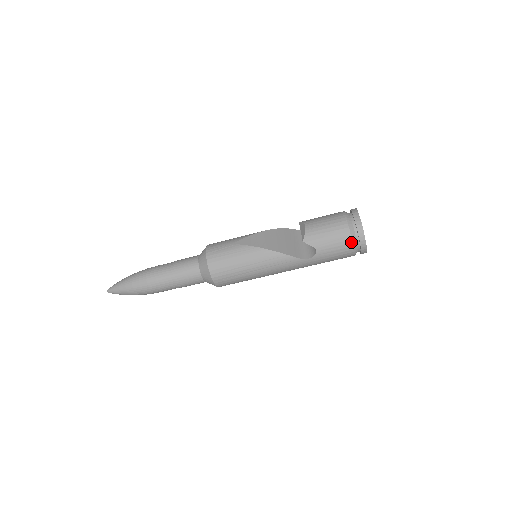
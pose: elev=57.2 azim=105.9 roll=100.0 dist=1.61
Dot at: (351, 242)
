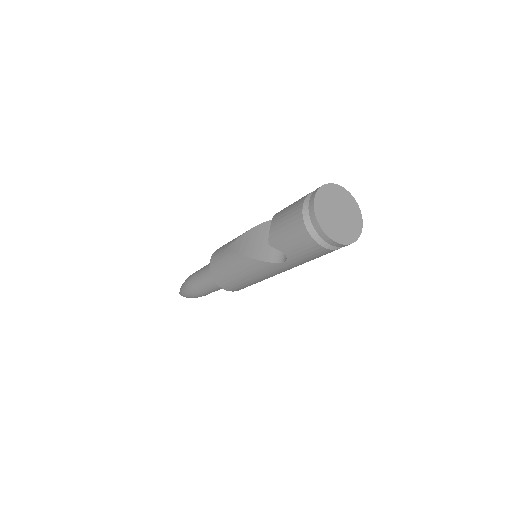
Dot at: (313, 240)
